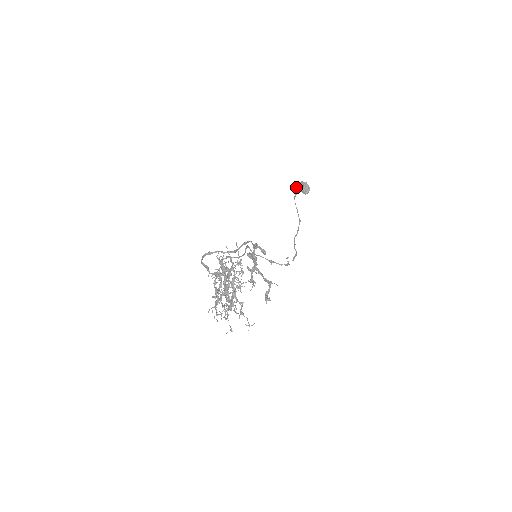
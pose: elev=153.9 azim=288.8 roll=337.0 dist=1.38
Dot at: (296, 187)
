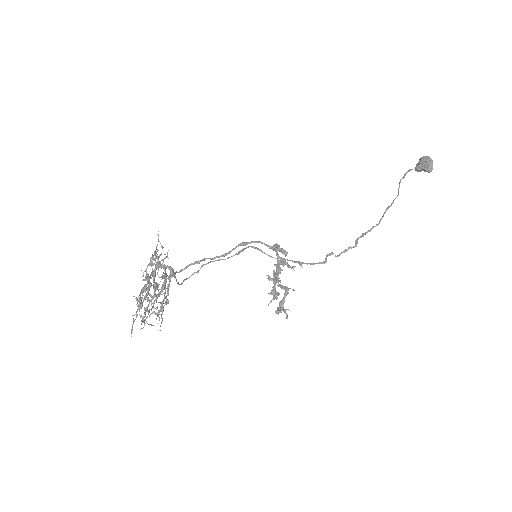
Dot at: occluded
